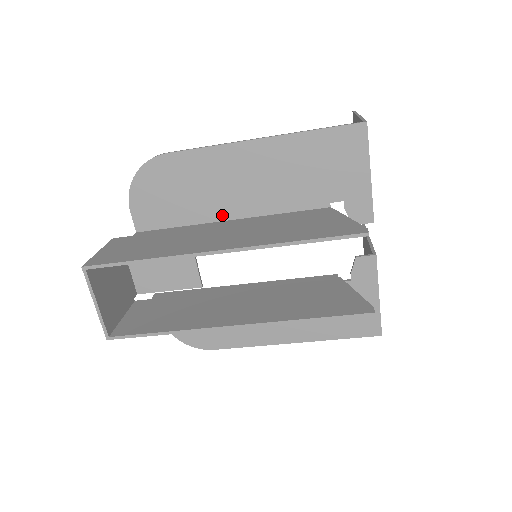
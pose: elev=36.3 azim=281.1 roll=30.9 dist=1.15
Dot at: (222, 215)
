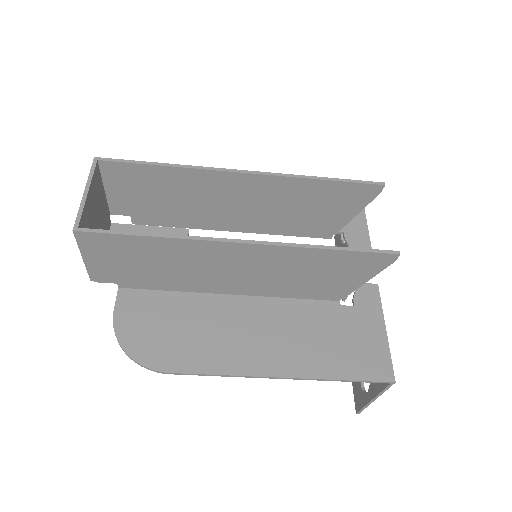
Dot at: occluded
